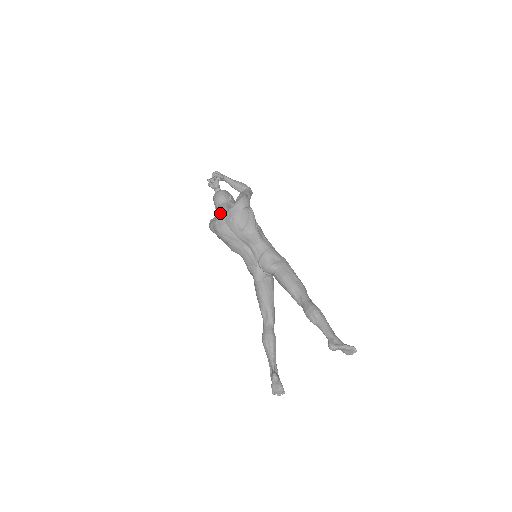
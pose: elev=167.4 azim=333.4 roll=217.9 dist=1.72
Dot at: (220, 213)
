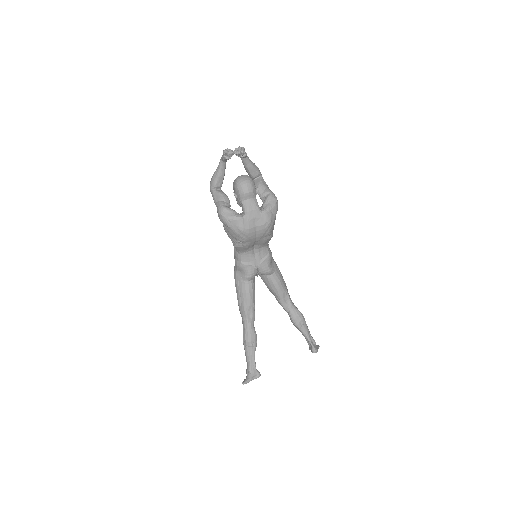
Dot at: (252, 212)
